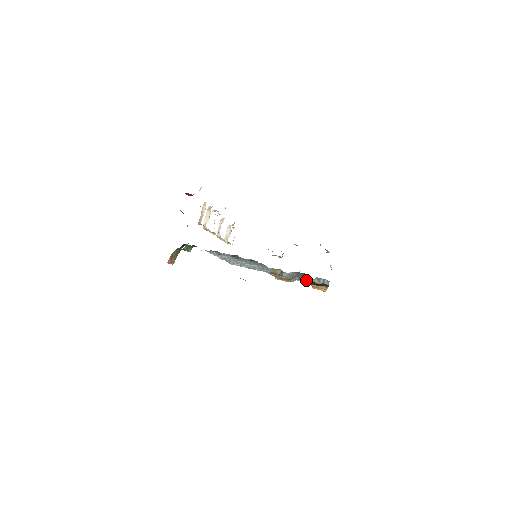
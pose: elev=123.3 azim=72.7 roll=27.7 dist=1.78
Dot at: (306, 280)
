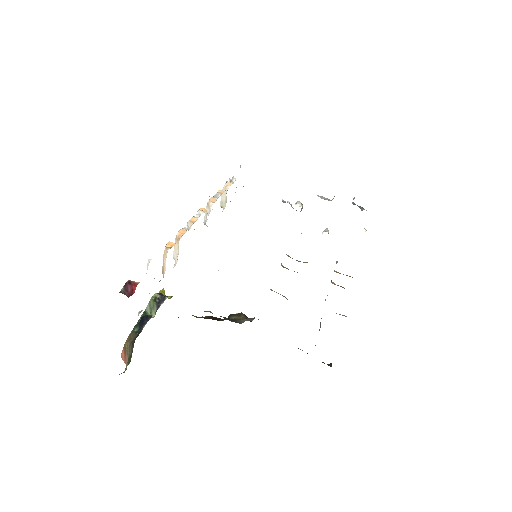
Dot at: occluded
